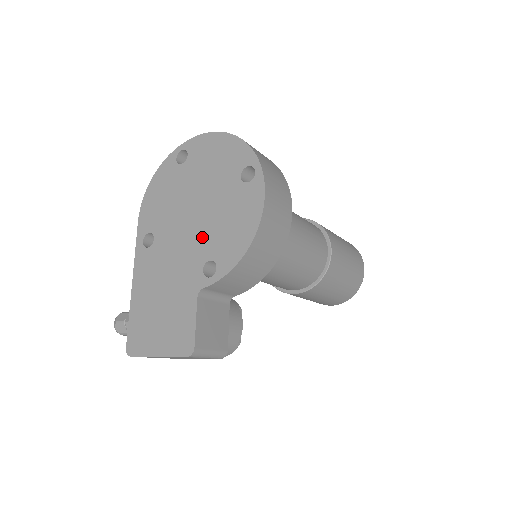
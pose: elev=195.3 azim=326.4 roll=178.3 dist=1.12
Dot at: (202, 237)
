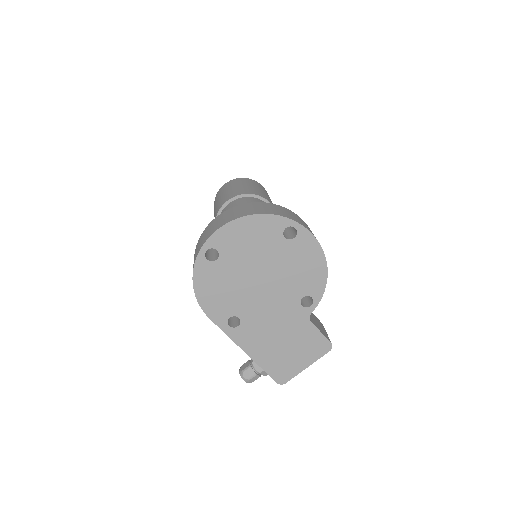
Dot at: (284, 290)
